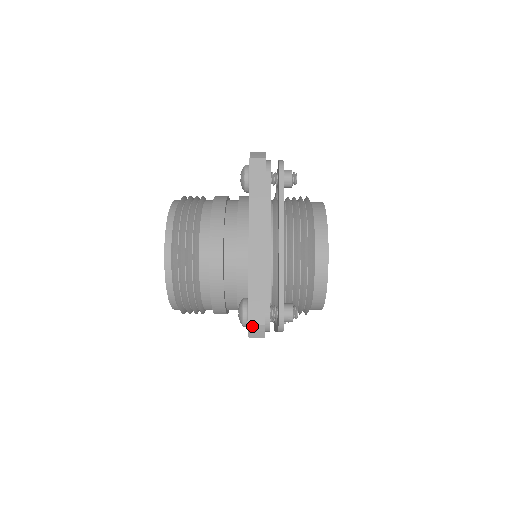
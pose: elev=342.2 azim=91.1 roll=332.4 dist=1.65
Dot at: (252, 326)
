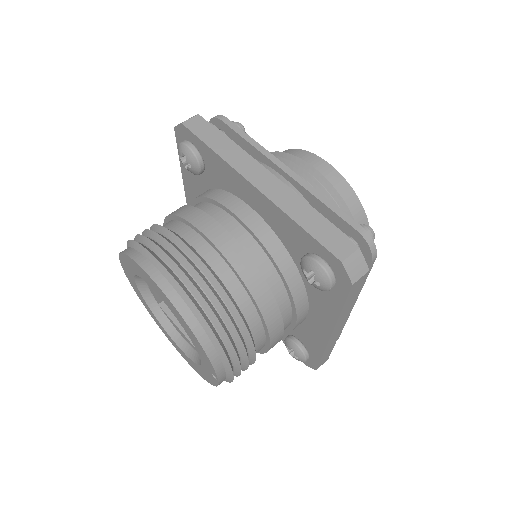
Dot at: (318, 367)
